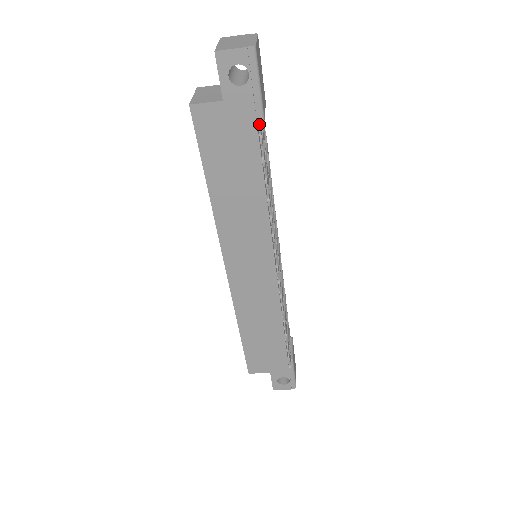
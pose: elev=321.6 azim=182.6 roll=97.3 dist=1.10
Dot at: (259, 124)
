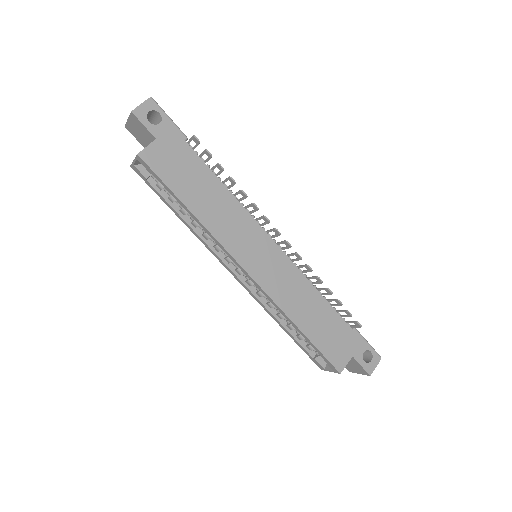
Dot at: (186, 146)
